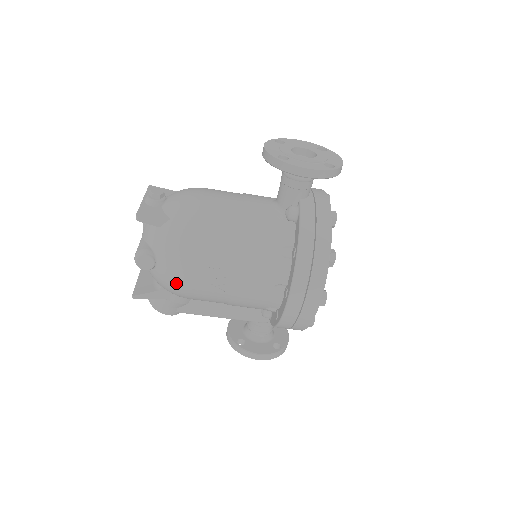
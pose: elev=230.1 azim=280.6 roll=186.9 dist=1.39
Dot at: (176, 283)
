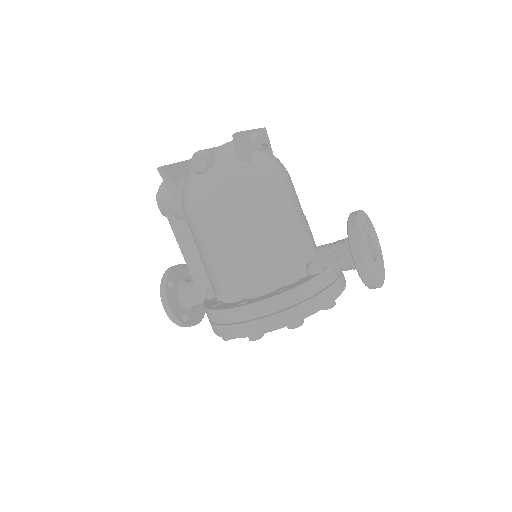
Dot at: (196, 201)
